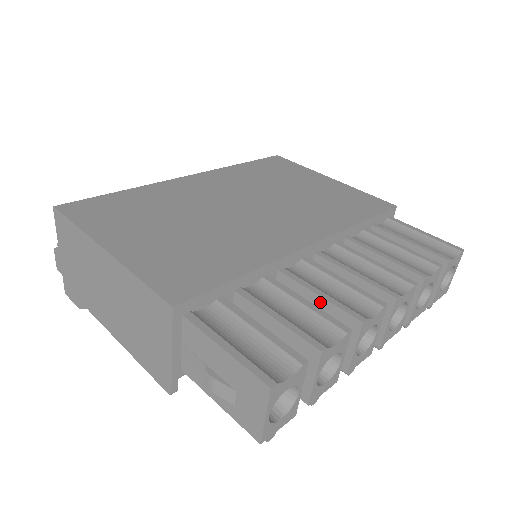
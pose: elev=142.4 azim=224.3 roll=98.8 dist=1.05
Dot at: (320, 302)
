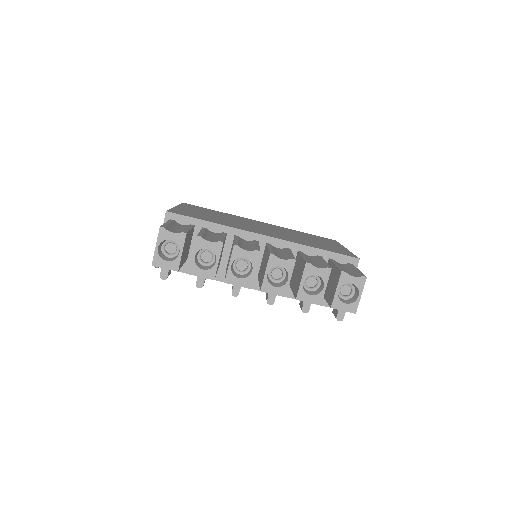
Dot at: occluded
